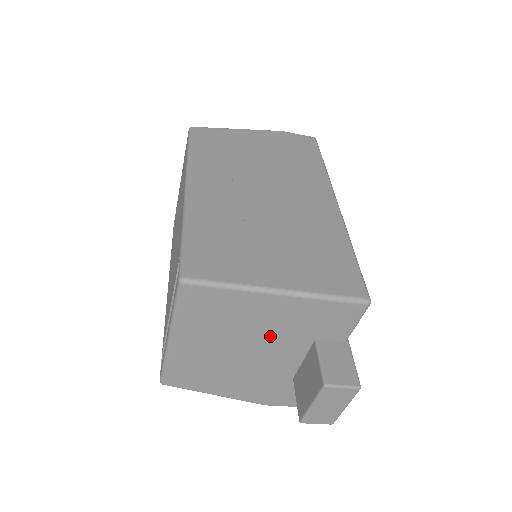
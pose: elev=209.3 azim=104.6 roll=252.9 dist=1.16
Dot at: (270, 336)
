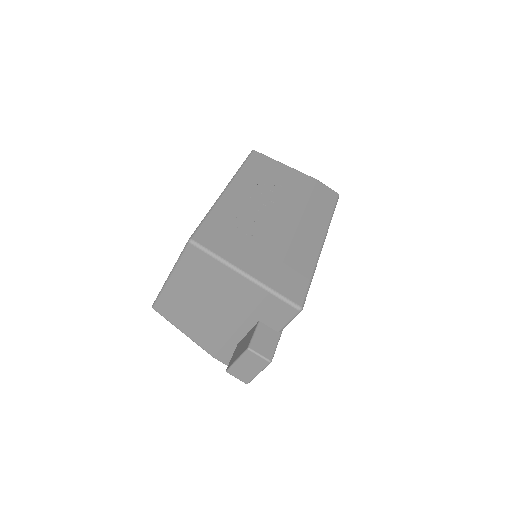
Dot at: (231, 304)
